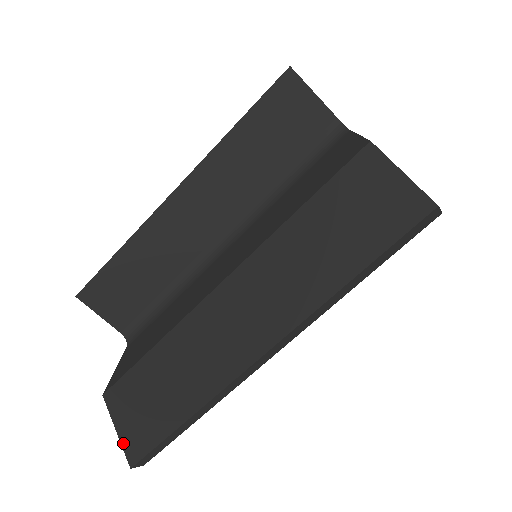
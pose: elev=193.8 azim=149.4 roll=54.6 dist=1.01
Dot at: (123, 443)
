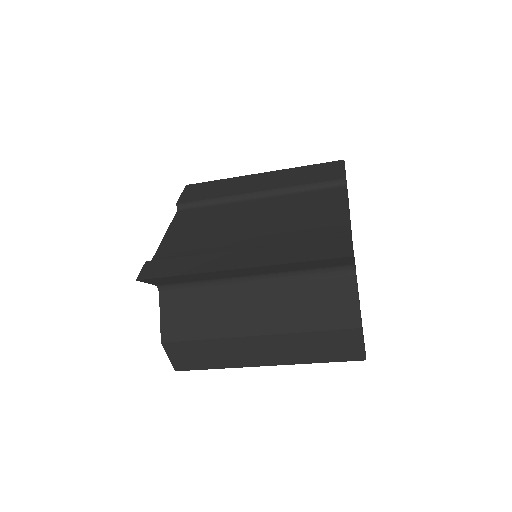
Dot at: (172, 363)
